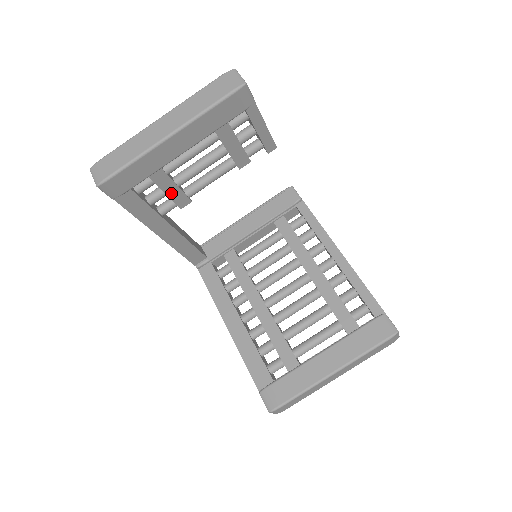
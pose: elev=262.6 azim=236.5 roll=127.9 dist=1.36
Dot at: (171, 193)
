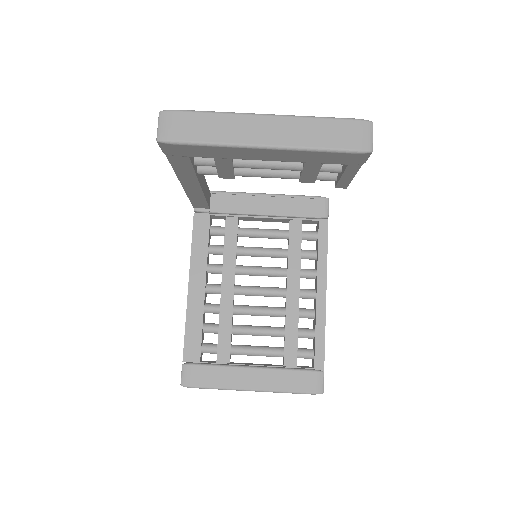
Dot at: (222, 167)
